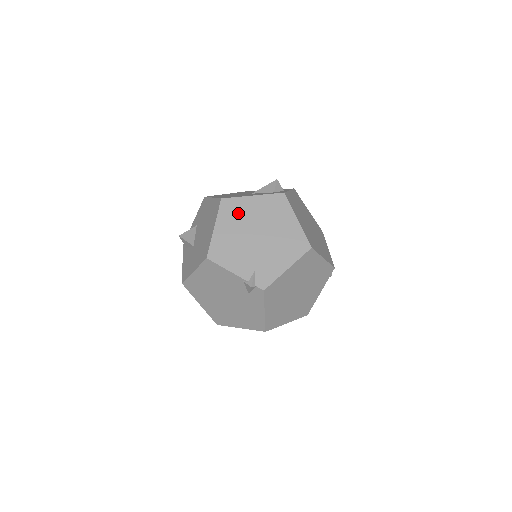
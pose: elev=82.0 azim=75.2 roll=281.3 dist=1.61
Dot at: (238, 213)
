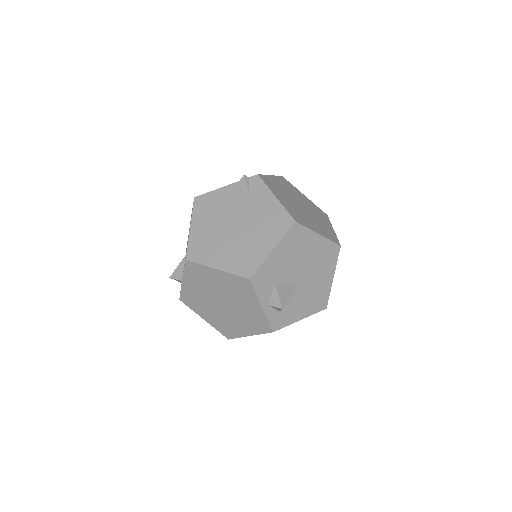
Dot at: occluded
